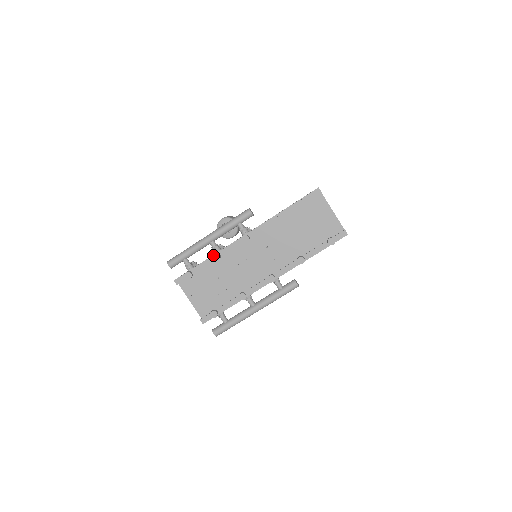
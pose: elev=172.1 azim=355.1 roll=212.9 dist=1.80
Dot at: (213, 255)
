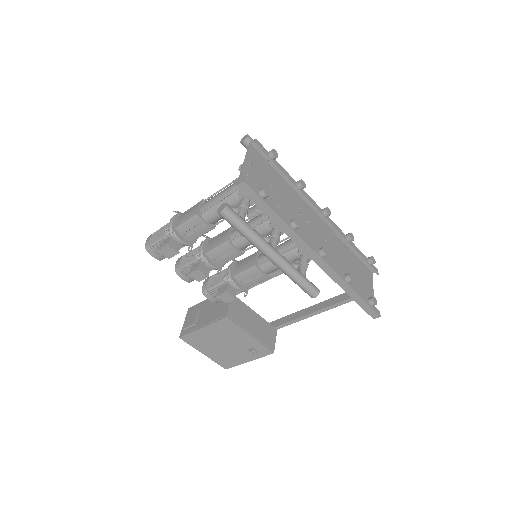
Dot at: occluded
